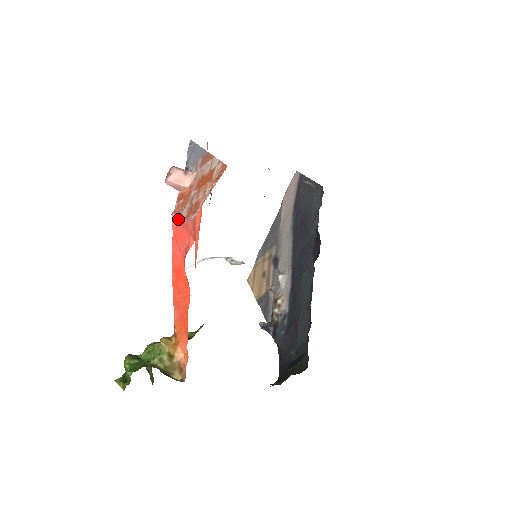
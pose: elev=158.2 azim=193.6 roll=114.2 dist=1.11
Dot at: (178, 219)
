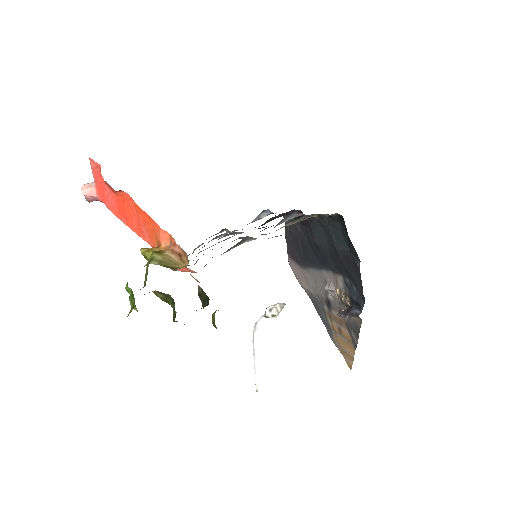
Dot at: (95, 187)
